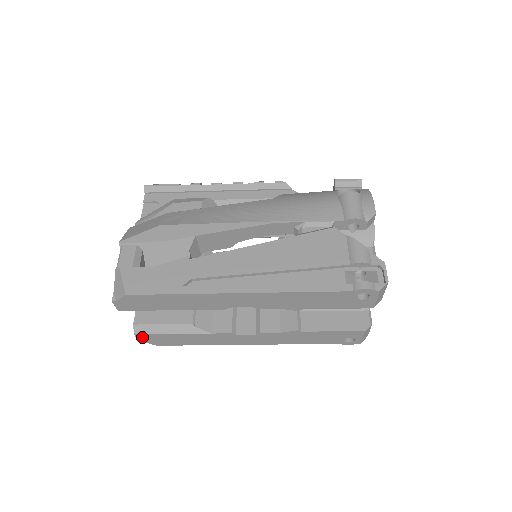
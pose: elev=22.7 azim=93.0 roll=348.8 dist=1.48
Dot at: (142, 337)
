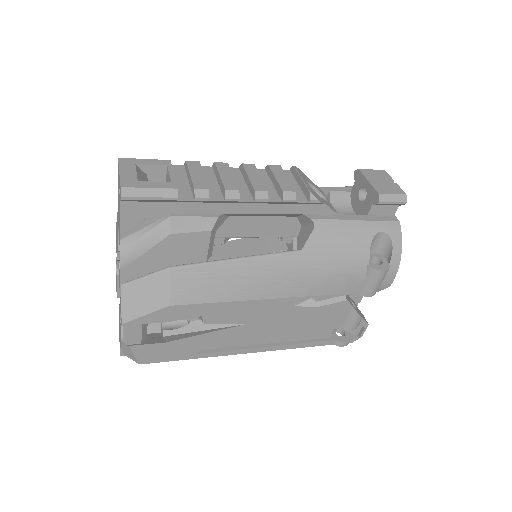
Dot at: occluded
